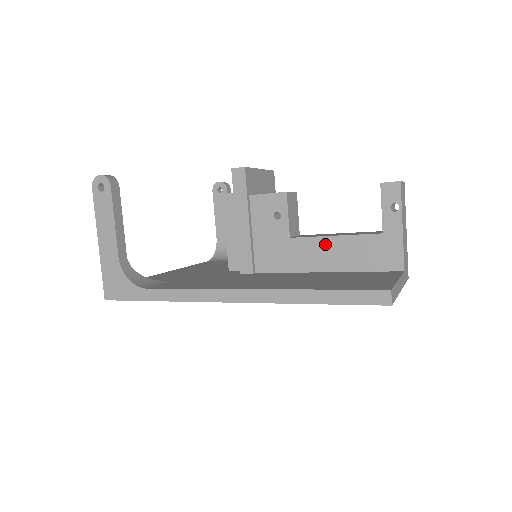
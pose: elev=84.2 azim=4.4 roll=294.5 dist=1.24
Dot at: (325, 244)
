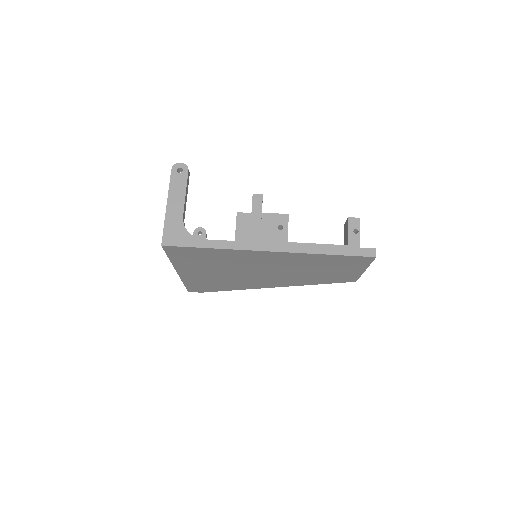
Dot at: occluded
